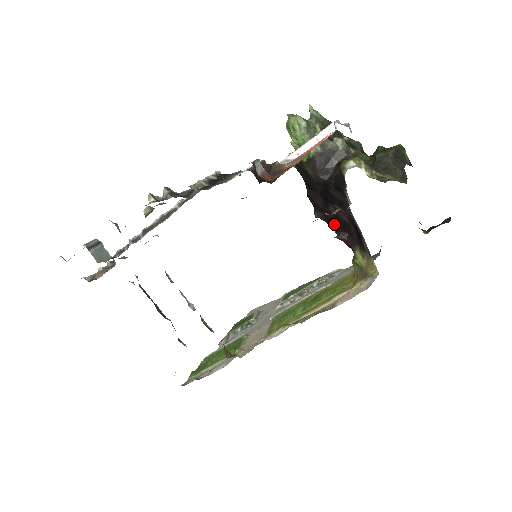
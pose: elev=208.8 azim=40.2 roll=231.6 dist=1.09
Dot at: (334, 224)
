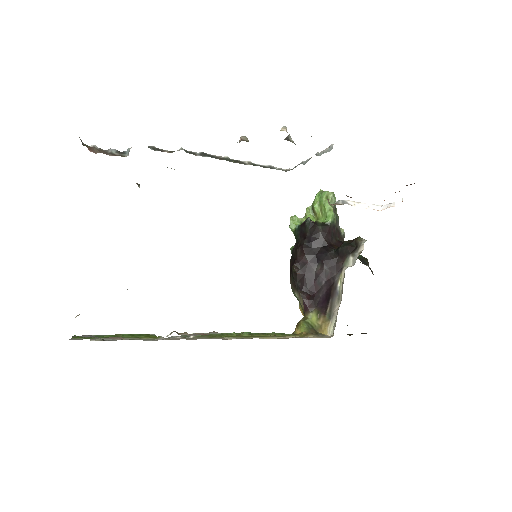
Dot at: (305, 282)
